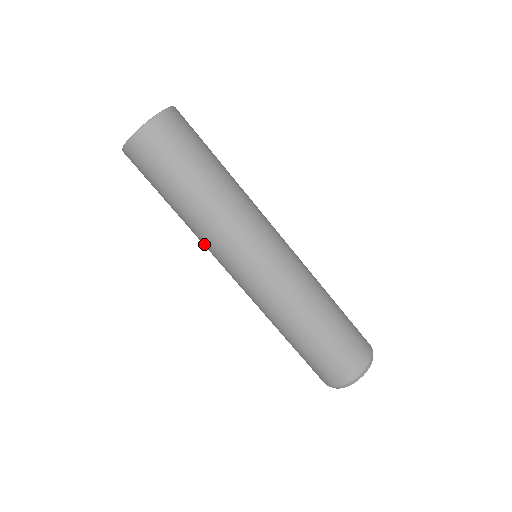
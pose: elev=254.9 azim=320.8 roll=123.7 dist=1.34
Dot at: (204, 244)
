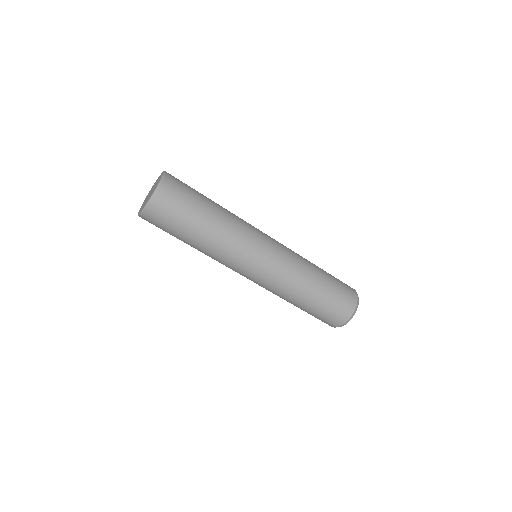
Dot at: occluded
